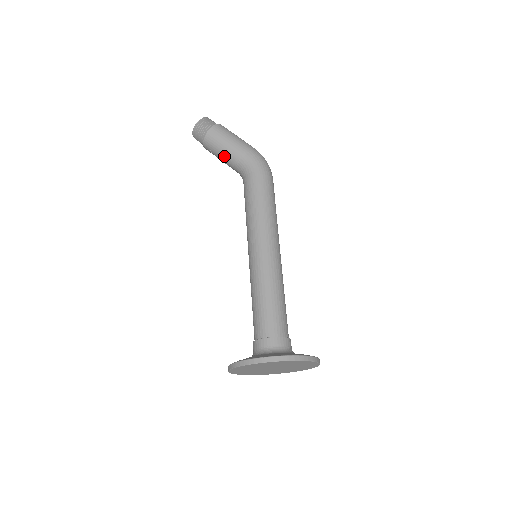
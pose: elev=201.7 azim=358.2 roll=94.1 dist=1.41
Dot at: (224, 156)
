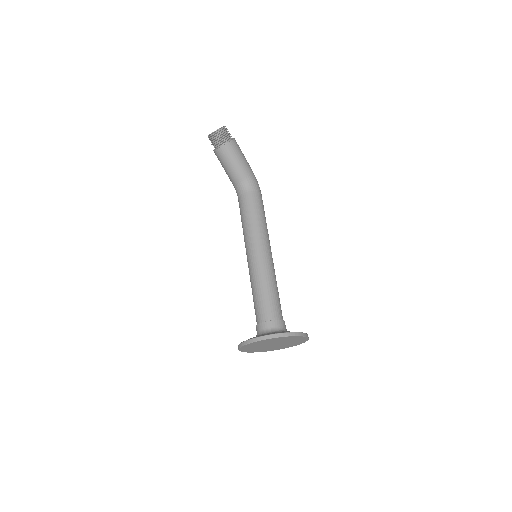
Dot at: (237, 166)
